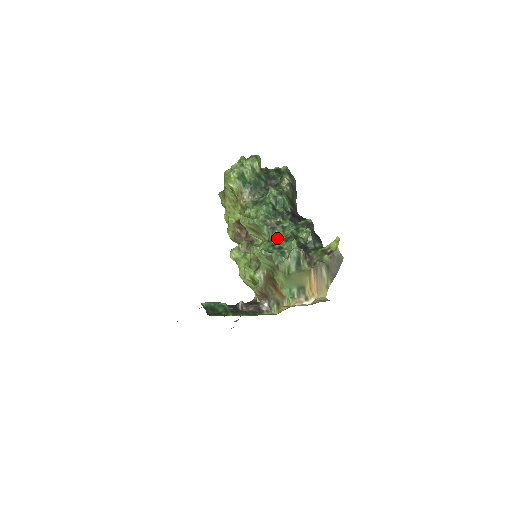
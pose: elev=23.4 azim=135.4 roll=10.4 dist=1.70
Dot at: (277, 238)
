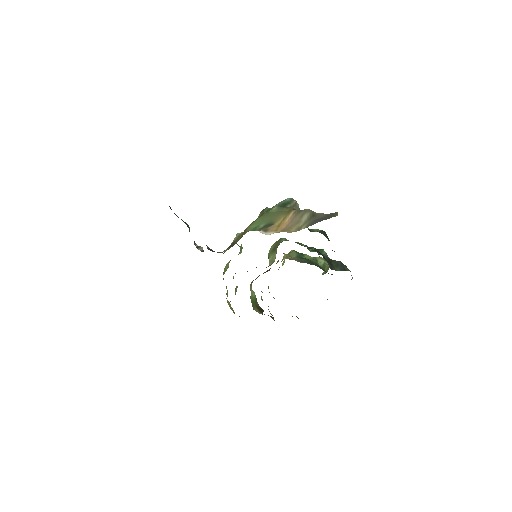
Dot at: occluded
